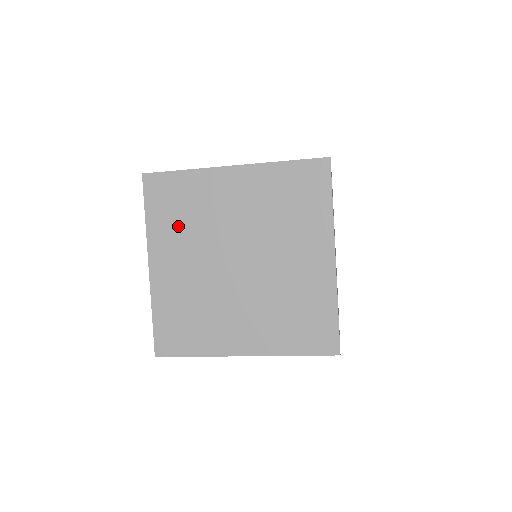
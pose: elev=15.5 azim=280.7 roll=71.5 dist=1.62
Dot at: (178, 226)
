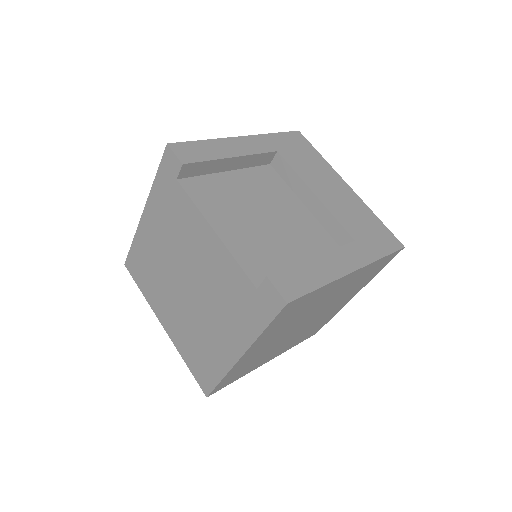
Dot at: (285, 324)
